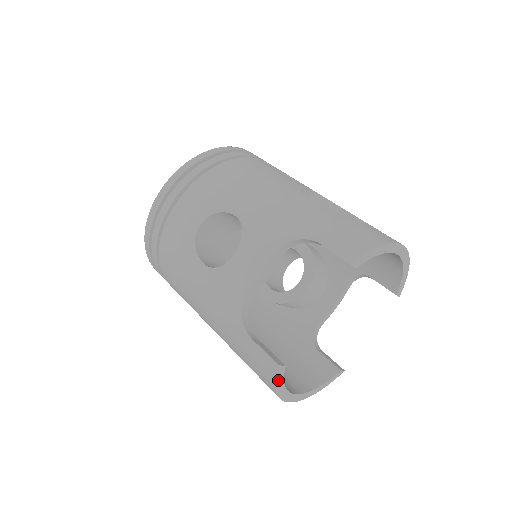
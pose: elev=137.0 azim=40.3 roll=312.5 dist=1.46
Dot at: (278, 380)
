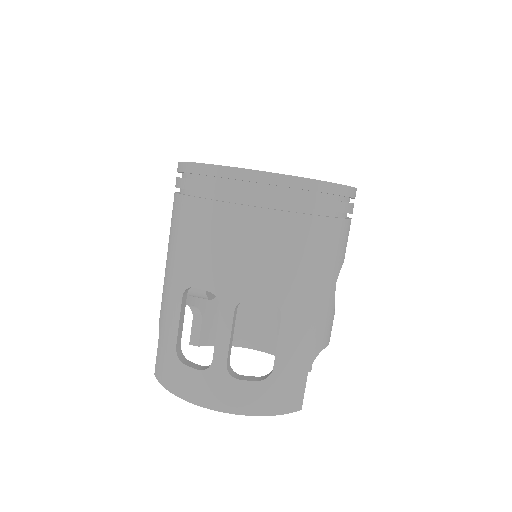
Dot at: occluded
